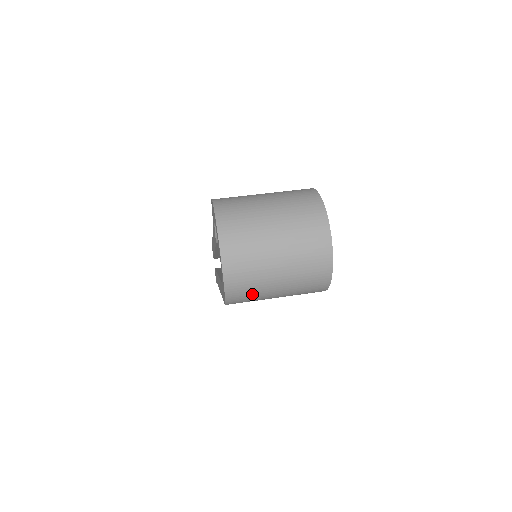
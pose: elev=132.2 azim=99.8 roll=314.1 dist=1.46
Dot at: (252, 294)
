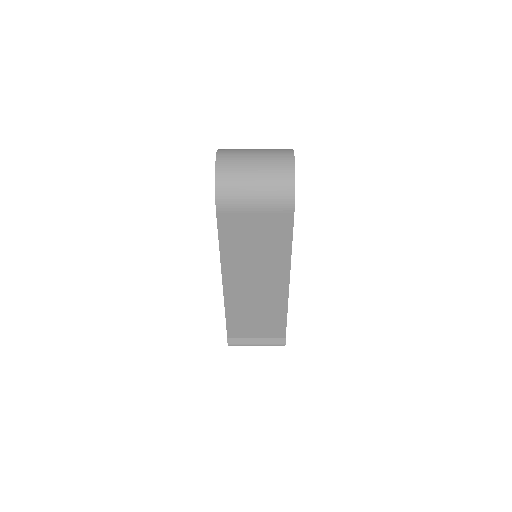
Dot at: (235, 188)
